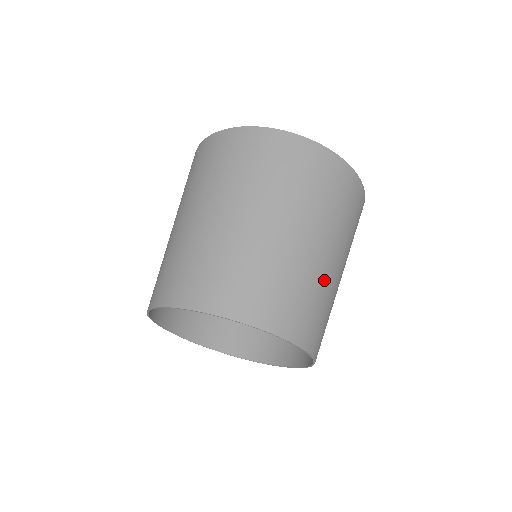
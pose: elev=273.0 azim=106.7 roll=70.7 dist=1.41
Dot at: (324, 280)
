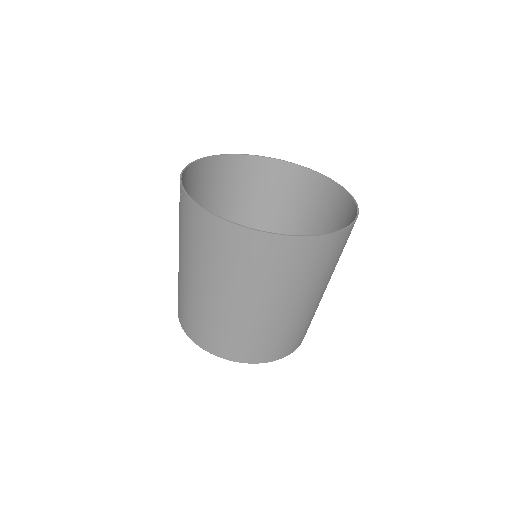
Dot at: (303, 317)
